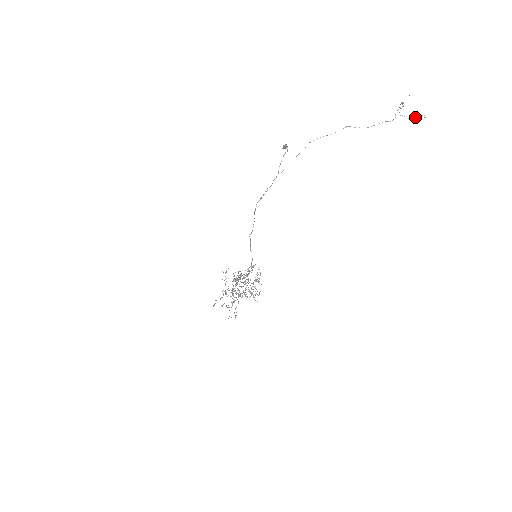
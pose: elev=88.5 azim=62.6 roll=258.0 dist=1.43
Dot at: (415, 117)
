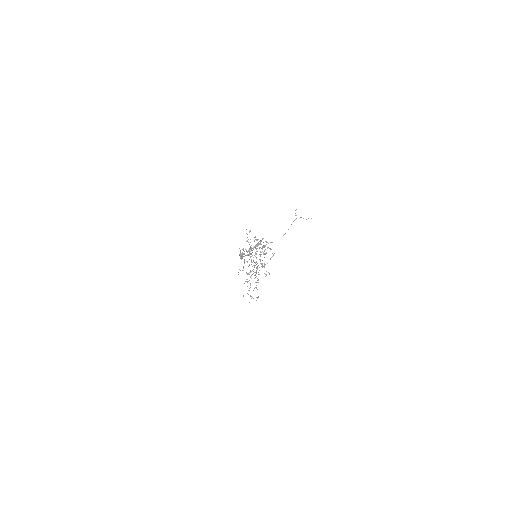
Dot at: occluded
